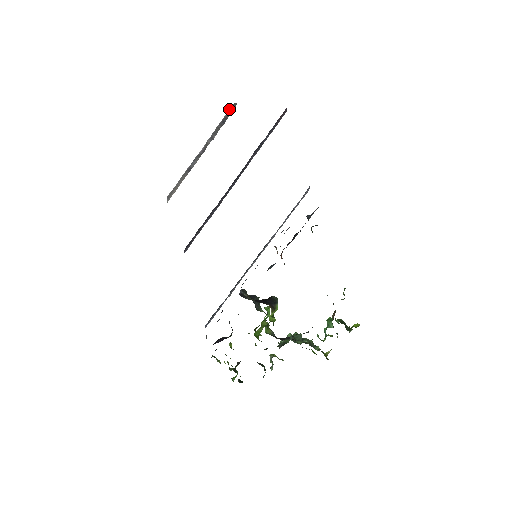
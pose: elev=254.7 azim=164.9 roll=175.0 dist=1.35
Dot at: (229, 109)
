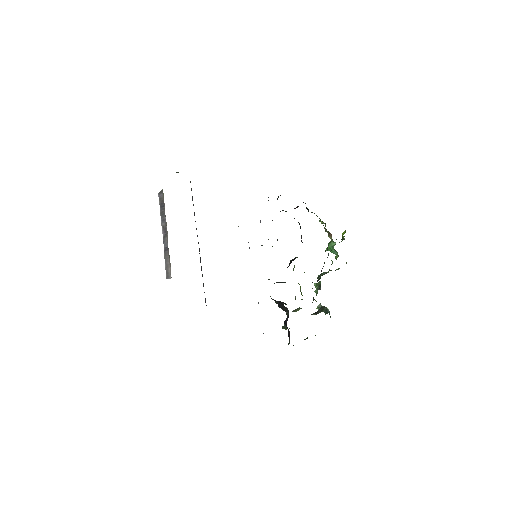
Dot at: (159, 198)
